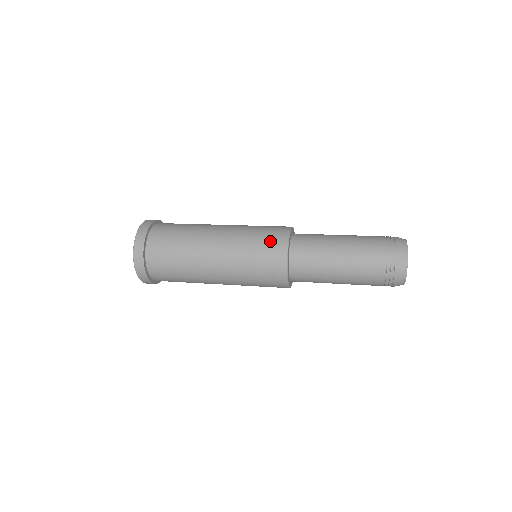
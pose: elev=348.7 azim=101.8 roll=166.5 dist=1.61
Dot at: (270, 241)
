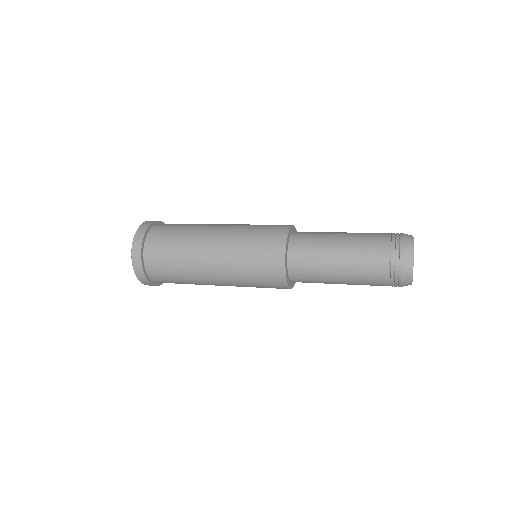
Dot at: (269, 231)
